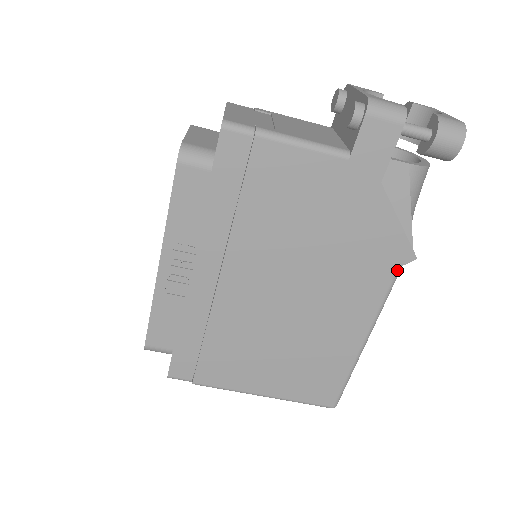
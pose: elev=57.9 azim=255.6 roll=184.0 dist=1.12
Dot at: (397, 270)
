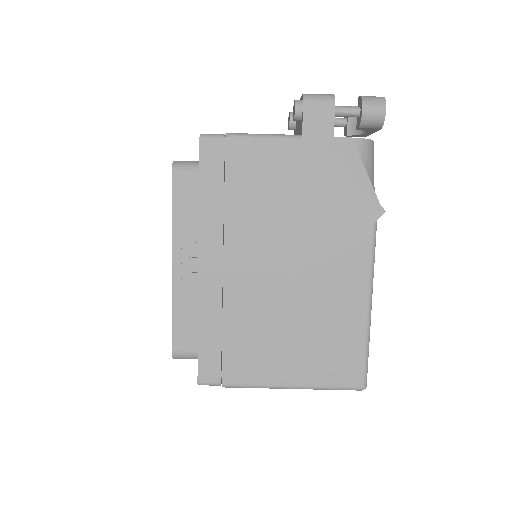
Dot at: (373, 226)
